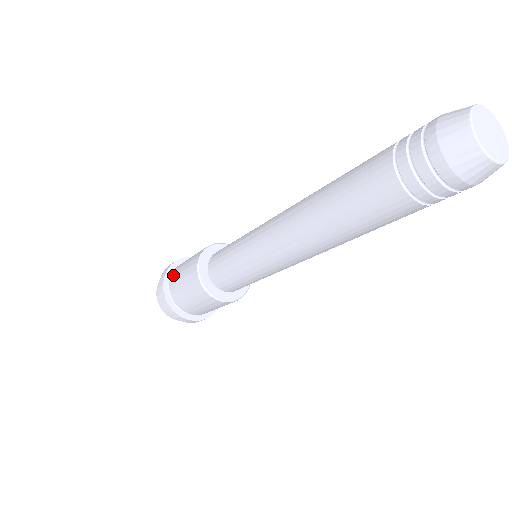
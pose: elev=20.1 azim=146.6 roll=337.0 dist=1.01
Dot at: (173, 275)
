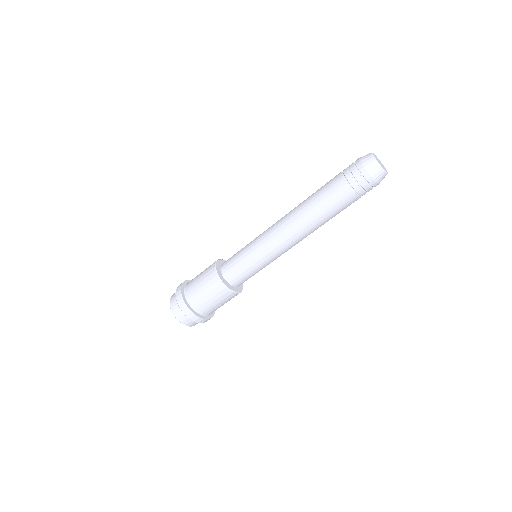
Dot at: (190, 294)
